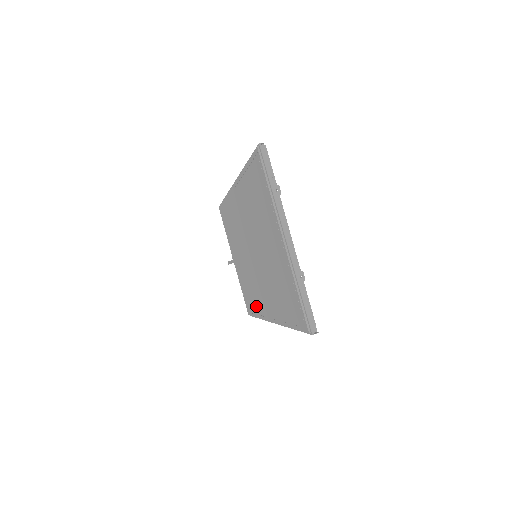
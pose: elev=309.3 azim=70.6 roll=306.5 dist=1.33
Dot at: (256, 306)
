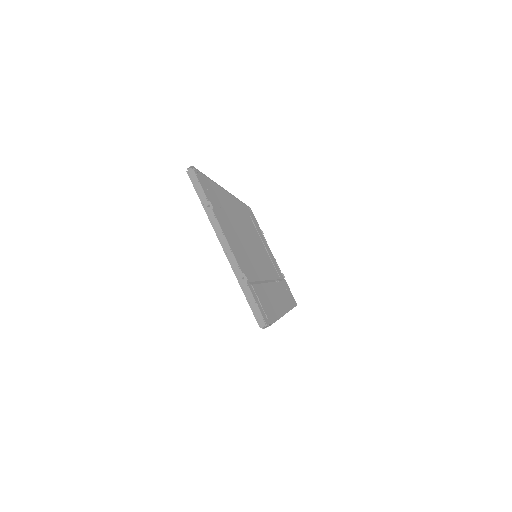
Dot at: occluded
